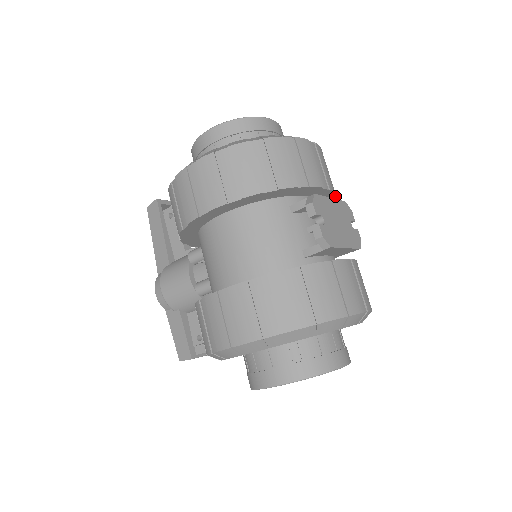
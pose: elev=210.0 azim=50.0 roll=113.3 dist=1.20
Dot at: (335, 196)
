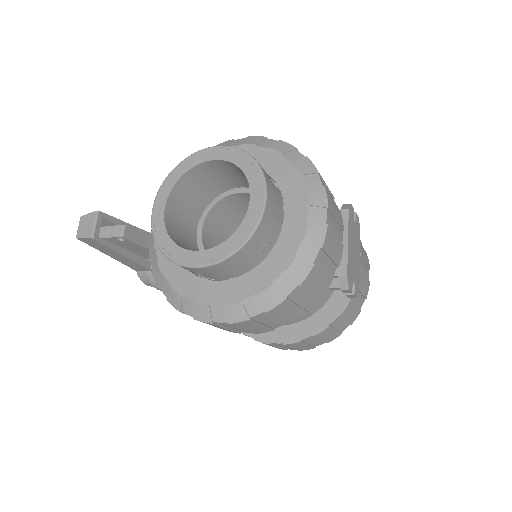
Dot at: occluded
